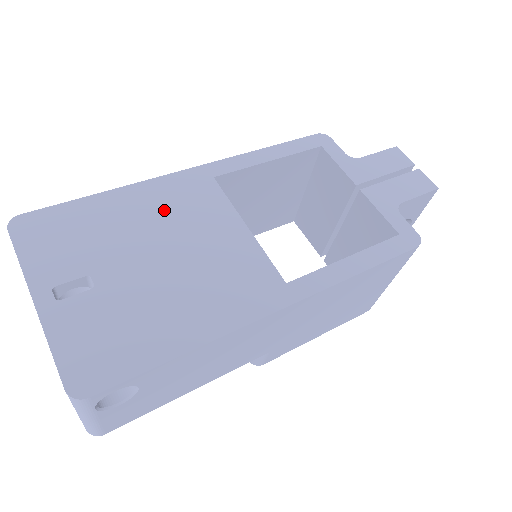
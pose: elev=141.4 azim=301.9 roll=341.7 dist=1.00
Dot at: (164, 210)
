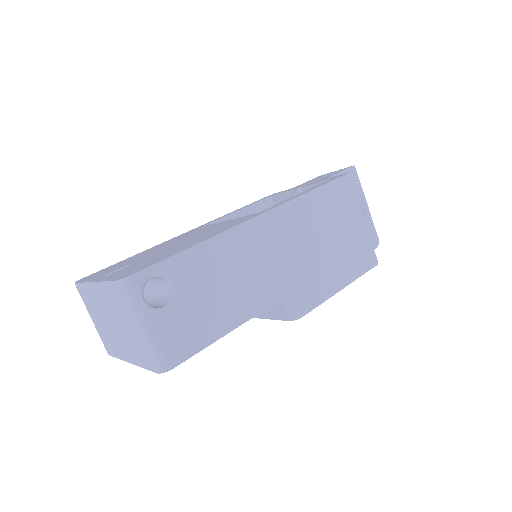
Dot at: (172, 241)
